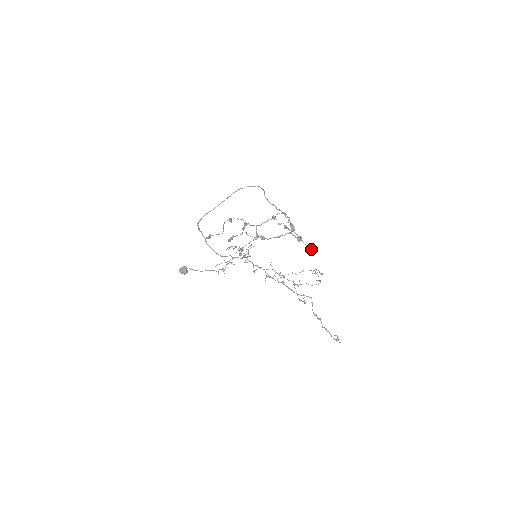
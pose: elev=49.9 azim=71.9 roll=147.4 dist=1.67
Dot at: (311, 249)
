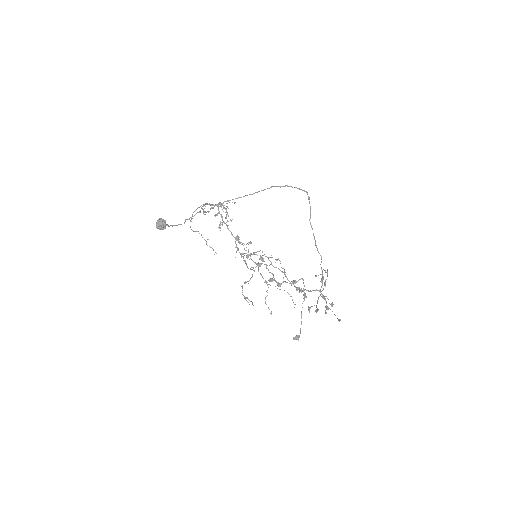
Dot at: occluded
